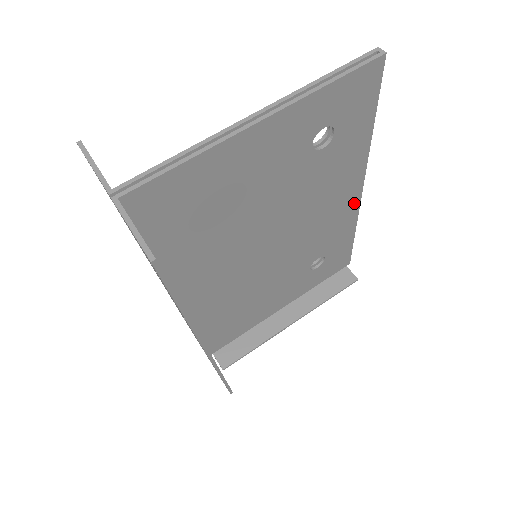
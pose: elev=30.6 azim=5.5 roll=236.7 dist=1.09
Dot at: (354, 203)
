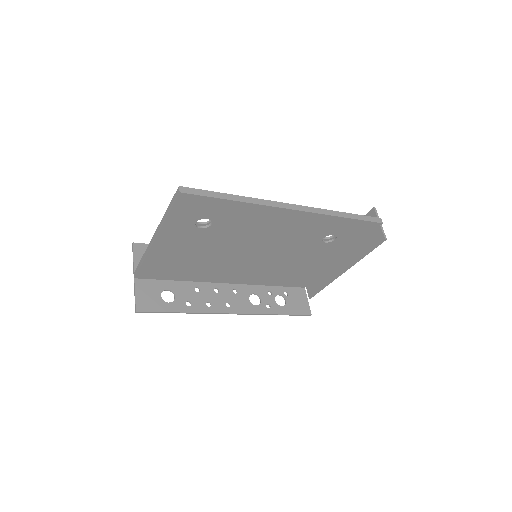
Dot at: (301, 215)
